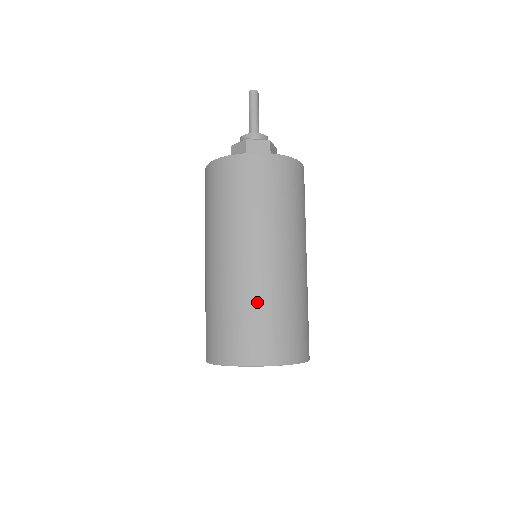
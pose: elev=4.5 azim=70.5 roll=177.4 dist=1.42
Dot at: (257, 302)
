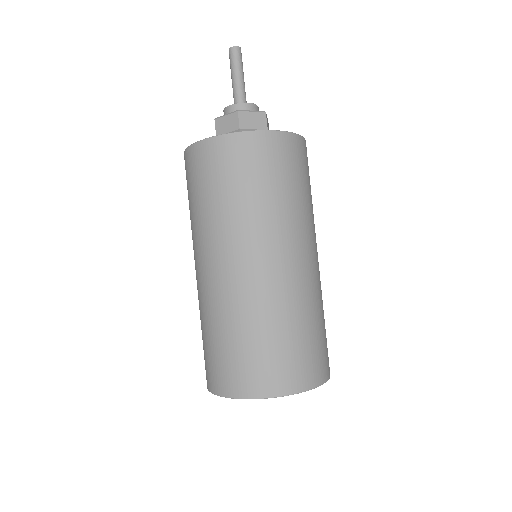
Dot at: (213, 323)
